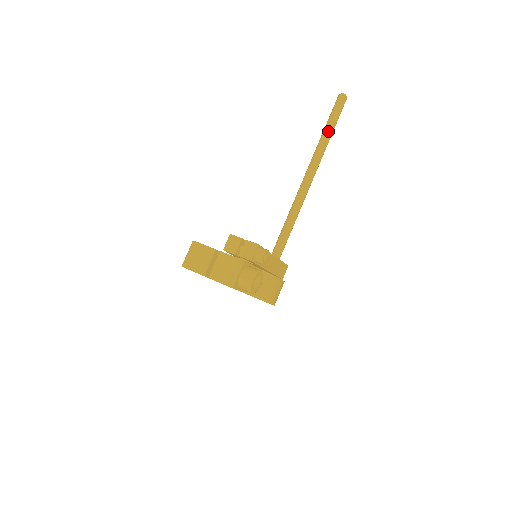
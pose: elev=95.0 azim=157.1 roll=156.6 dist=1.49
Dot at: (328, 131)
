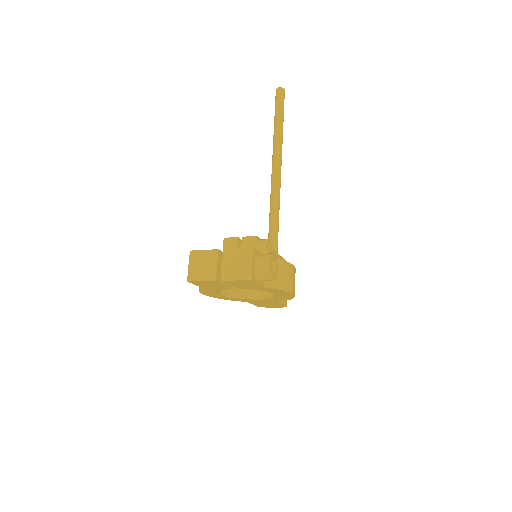
Dot at: (279, 124)
